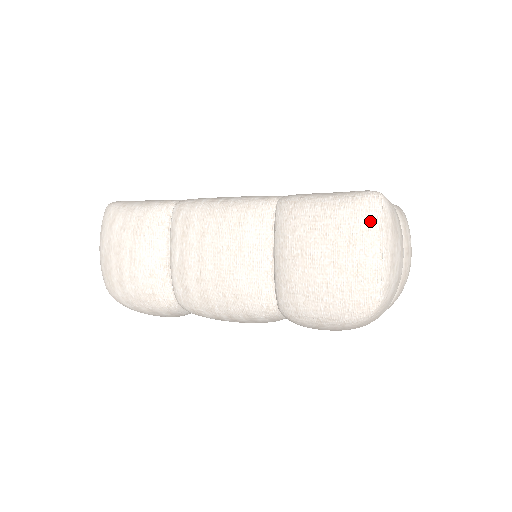
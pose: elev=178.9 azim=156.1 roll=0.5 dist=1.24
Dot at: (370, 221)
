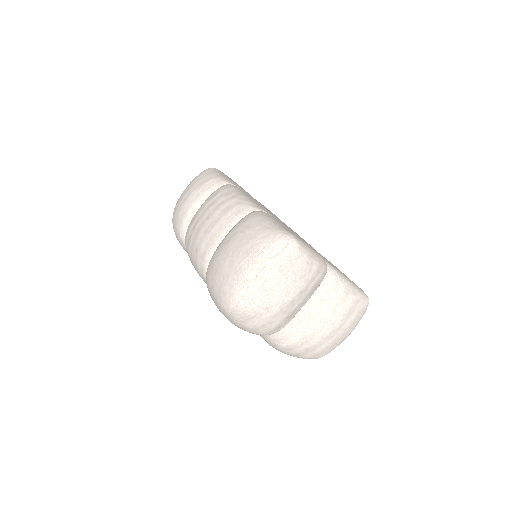
Dot at: (268, 248)
